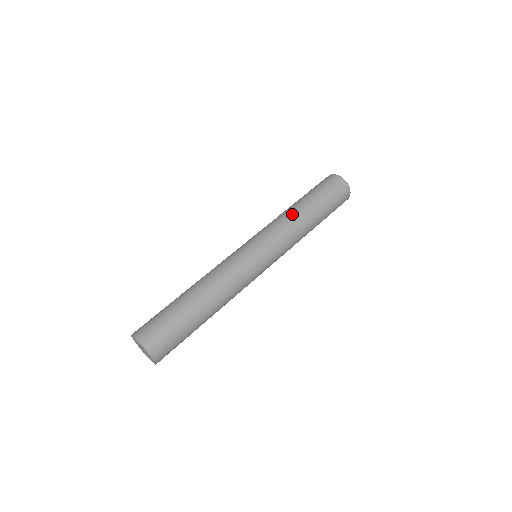
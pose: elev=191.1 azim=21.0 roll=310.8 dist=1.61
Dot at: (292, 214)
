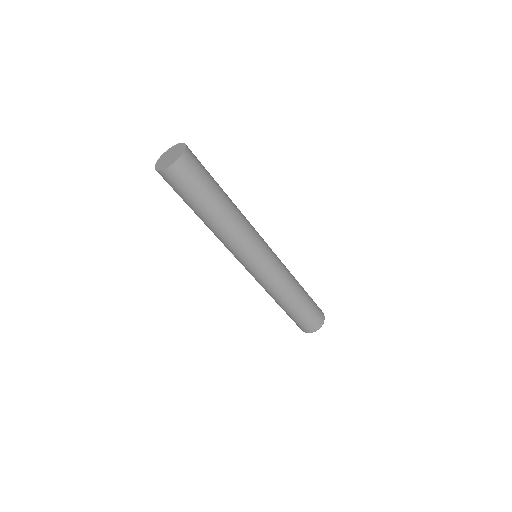
Dot at: occluded
